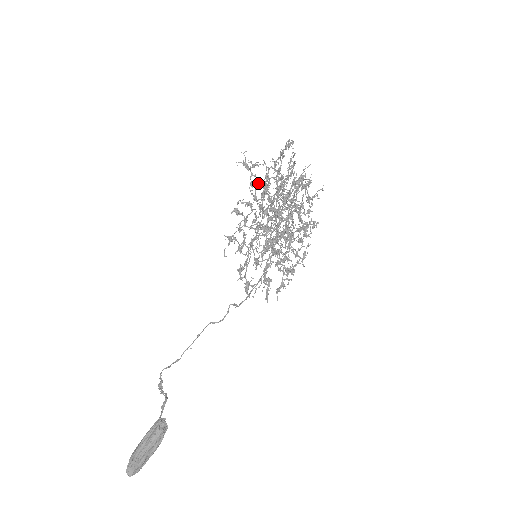
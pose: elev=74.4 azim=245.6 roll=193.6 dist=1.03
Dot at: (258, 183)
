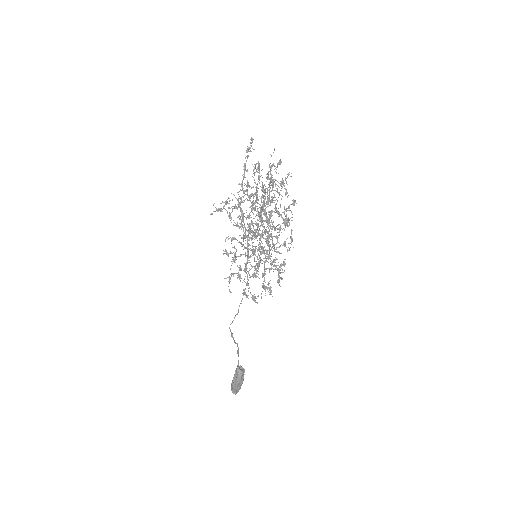
Dot at: (235, 208)
